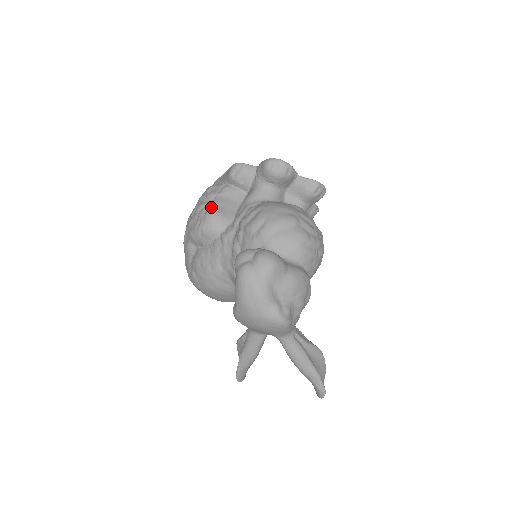
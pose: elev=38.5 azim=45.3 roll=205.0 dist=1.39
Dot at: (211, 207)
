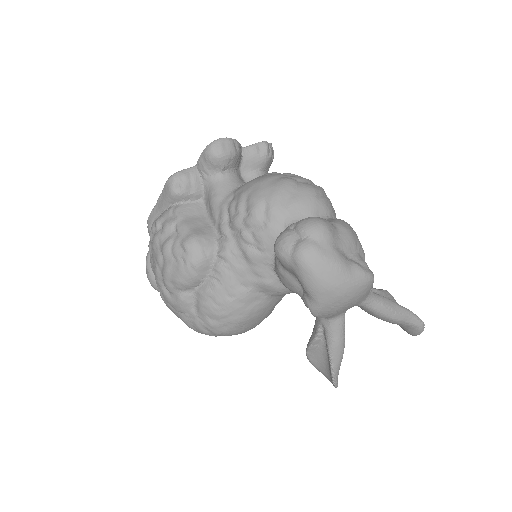
Dot at: (182, 236)
